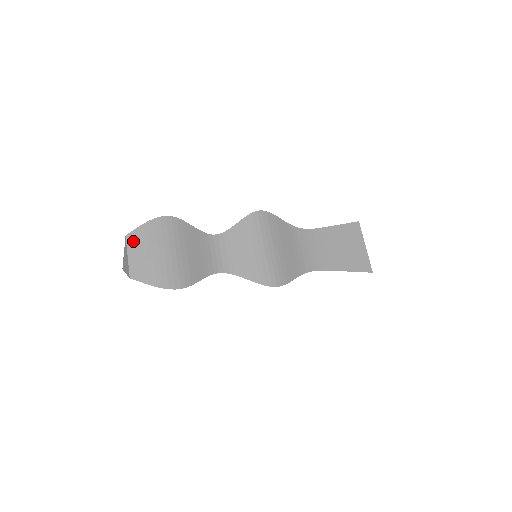
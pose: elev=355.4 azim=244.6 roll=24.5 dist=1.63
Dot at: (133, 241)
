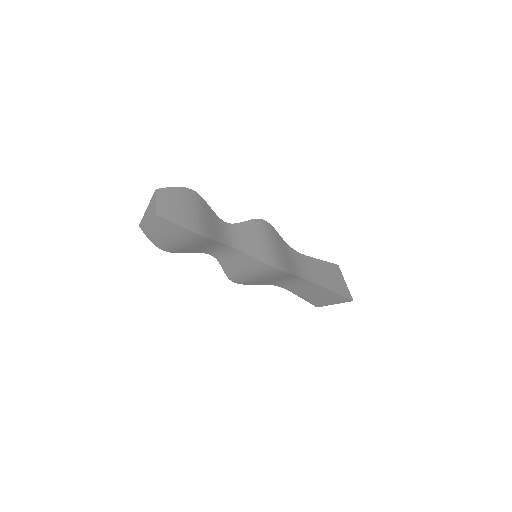
Dot at: (162, 194)
